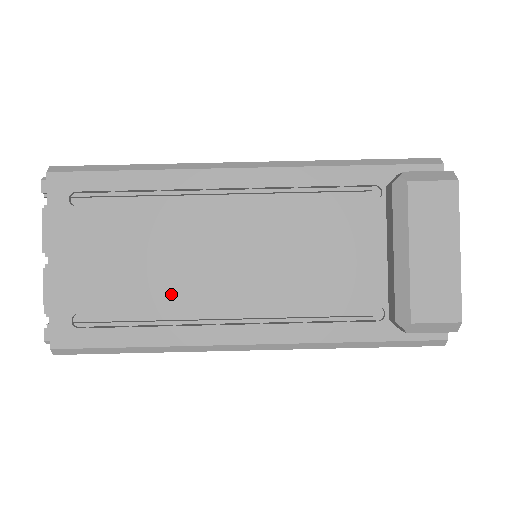
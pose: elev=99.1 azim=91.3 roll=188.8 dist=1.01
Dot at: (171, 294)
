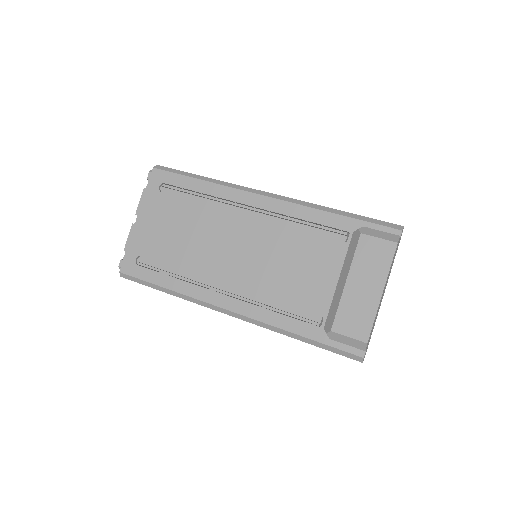
Dot at: (195, 262)
